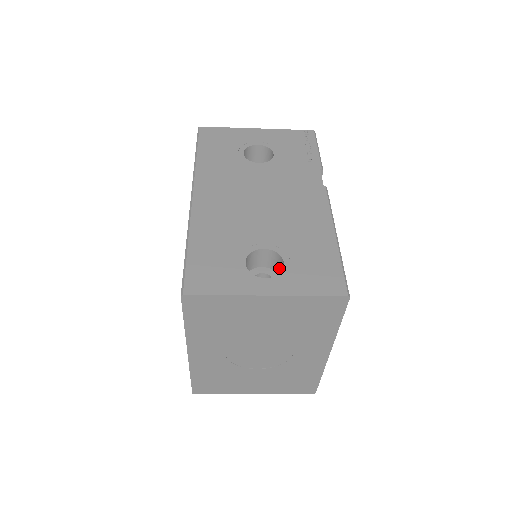
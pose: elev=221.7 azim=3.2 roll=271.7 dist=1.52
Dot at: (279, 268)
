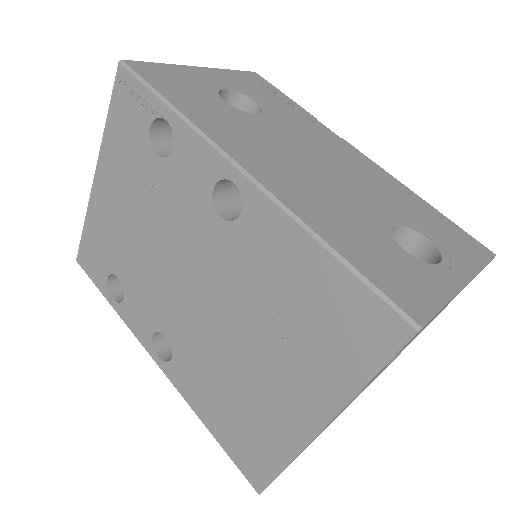
Dot at: occluded
